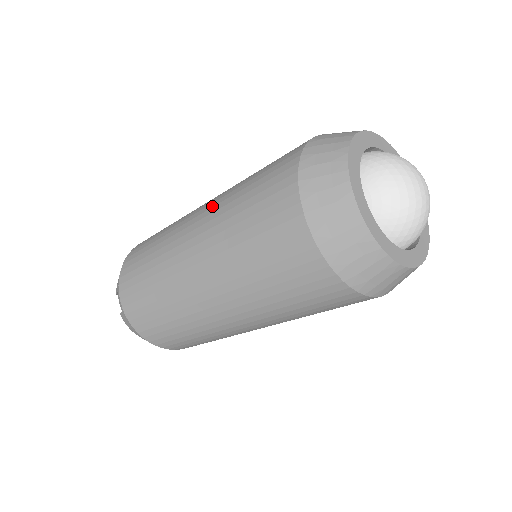
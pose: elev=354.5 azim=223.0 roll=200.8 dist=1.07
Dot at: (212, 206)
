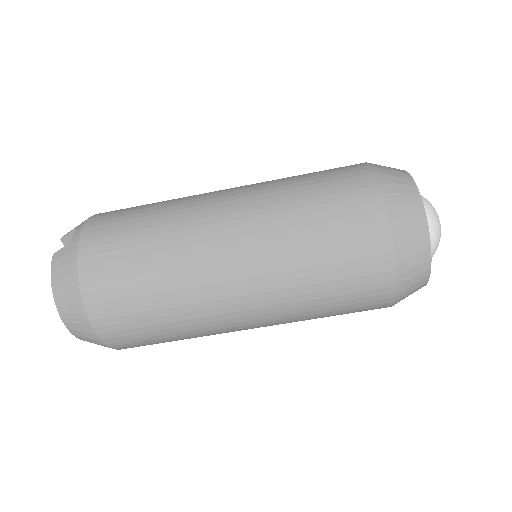
Dot at: occluded
